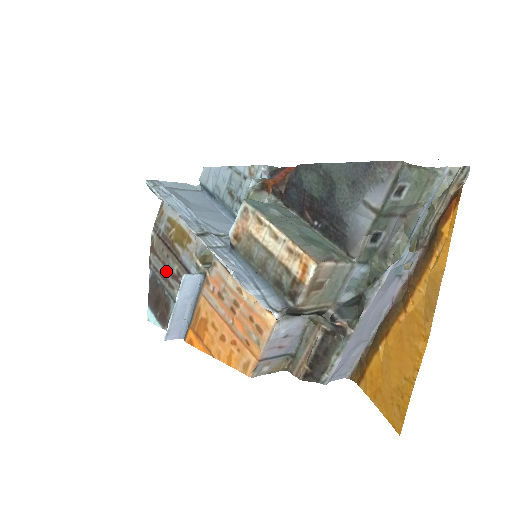
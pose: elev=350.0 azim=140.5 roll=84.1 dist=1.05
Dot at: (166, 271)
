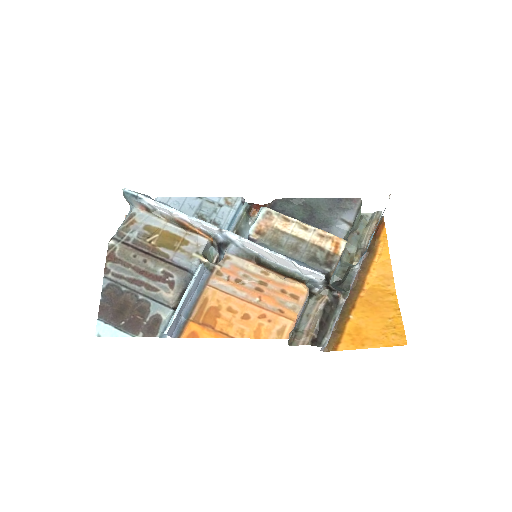
Dot at: (142, 275)
